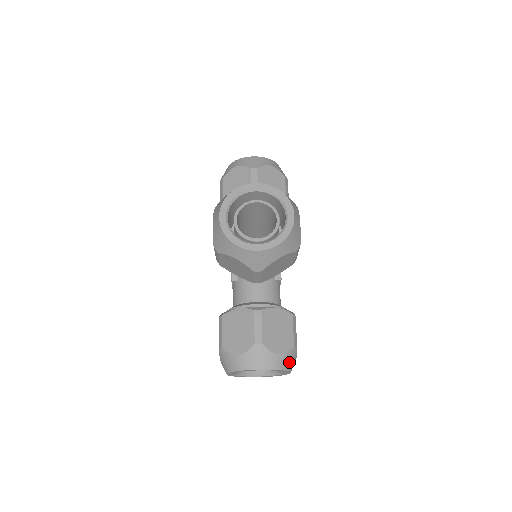
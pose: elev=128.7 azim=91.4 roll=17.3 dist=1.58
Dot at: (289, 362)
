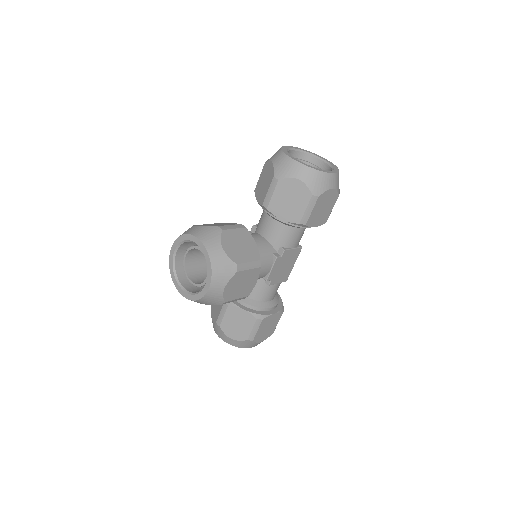
Dot at: (243, 345)
